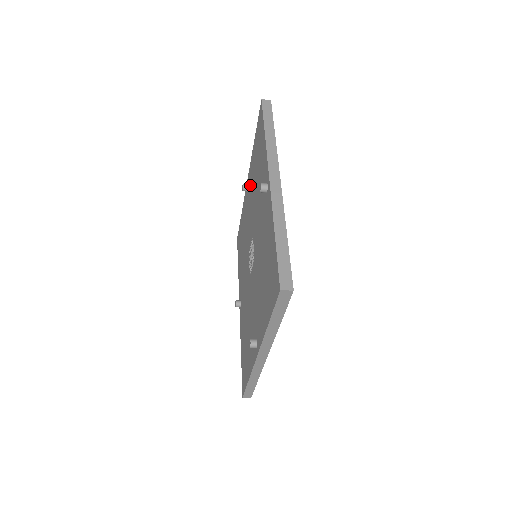
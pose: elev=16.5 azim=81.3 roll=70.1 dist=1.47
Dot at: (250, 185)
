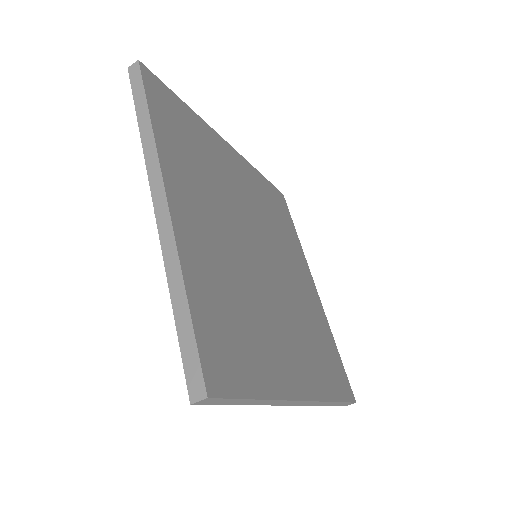
Dot at: occluded
